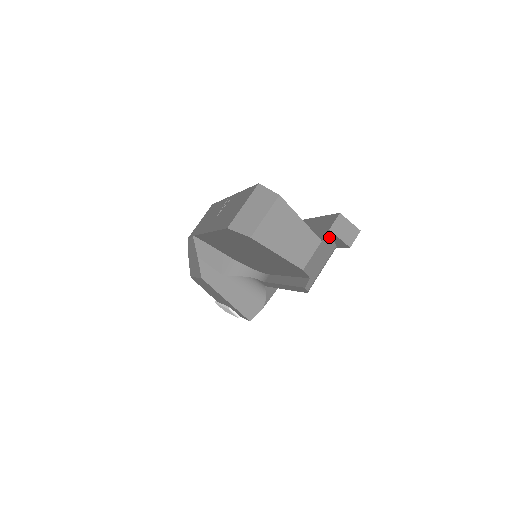
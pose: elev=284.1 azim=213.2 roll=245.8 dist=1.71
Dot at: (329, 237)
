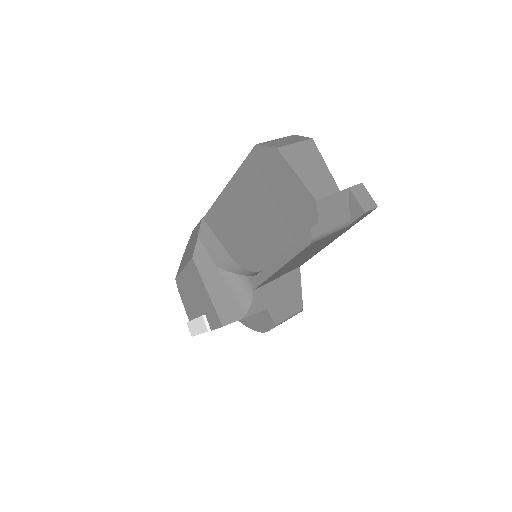
Dot at: (347, 198)
